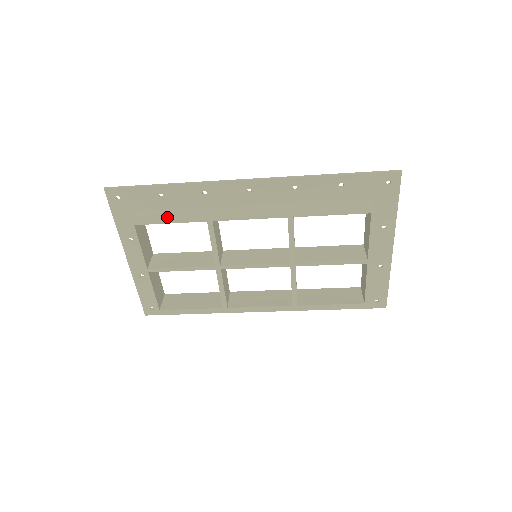
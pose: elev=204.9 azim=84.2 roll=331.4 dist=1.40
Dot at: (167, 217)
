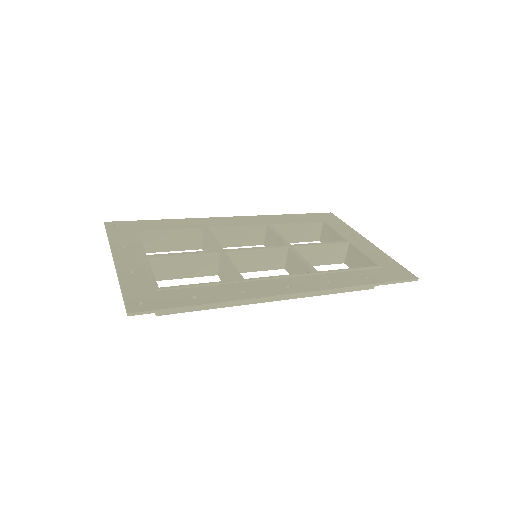
Dot at: occluded
